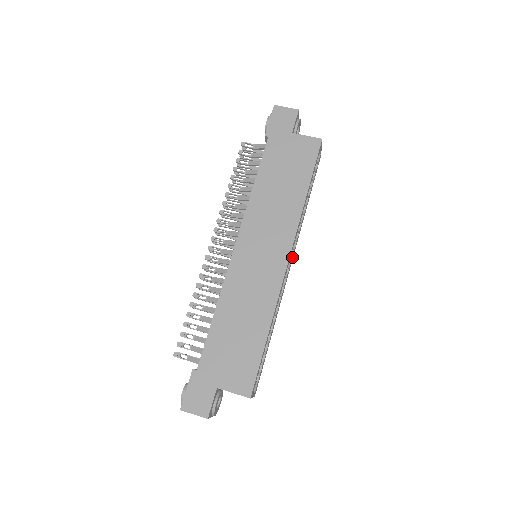
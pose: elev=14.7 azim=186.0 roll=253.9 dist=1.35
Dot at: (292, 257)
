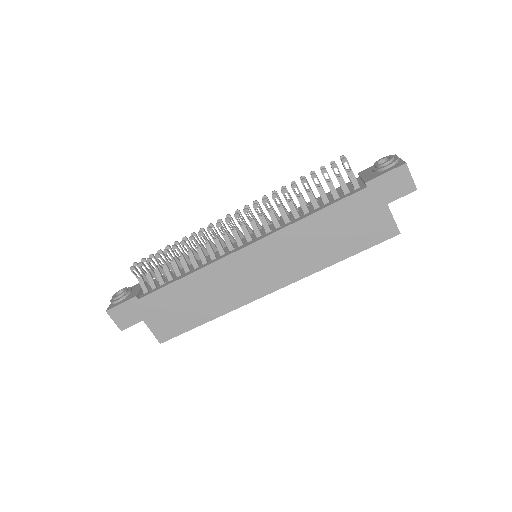
Dot at: occluded
